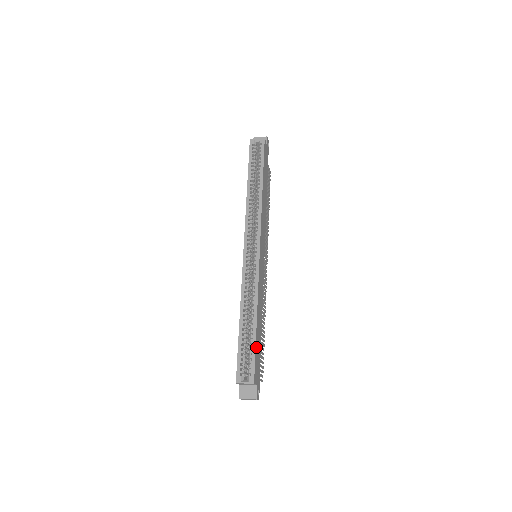
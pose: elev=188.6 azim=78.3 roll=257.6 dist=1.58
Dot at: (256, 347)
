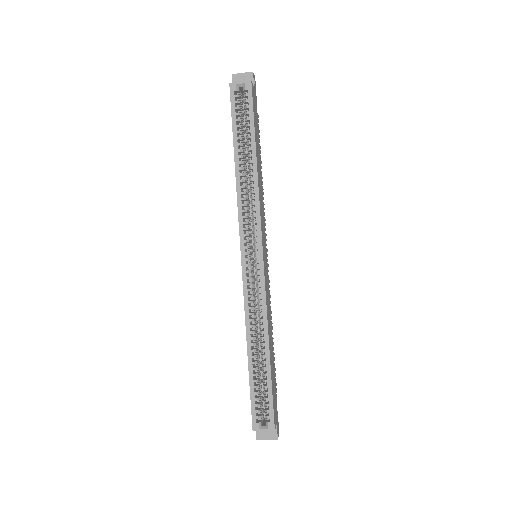
Dot at: (272, 385)
